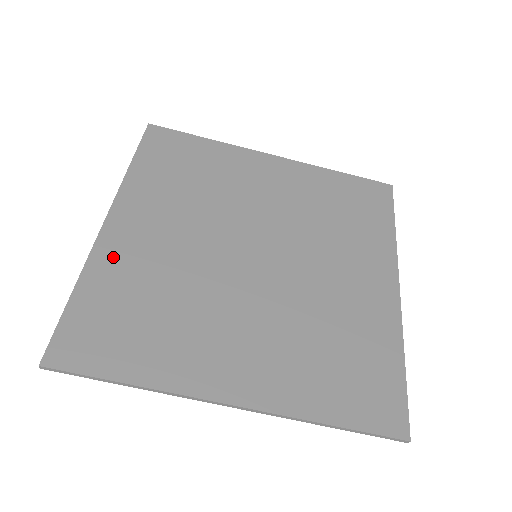
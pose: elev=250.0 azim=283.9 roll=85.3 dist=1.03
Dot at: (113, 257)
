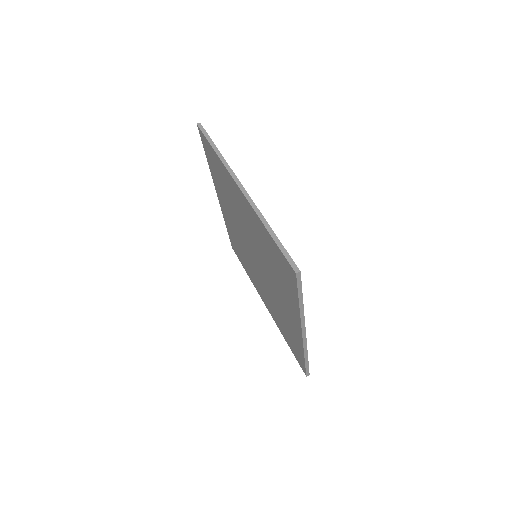
Dot at: occluded
